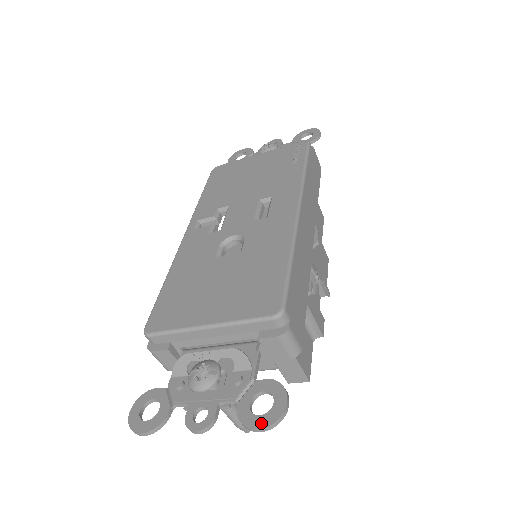
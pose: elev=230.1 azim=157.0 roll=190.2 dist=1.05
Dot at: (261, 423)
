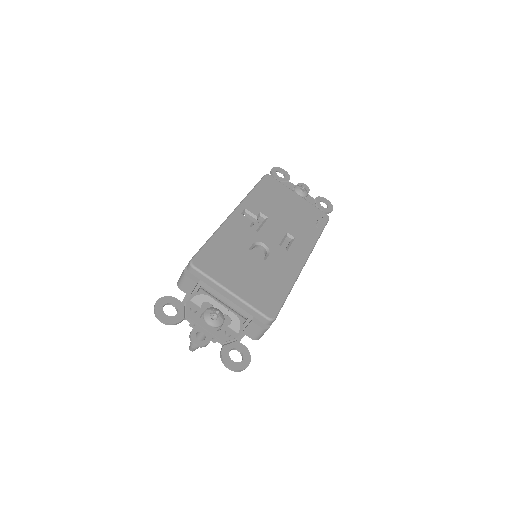
Dot at: (233, 366)
